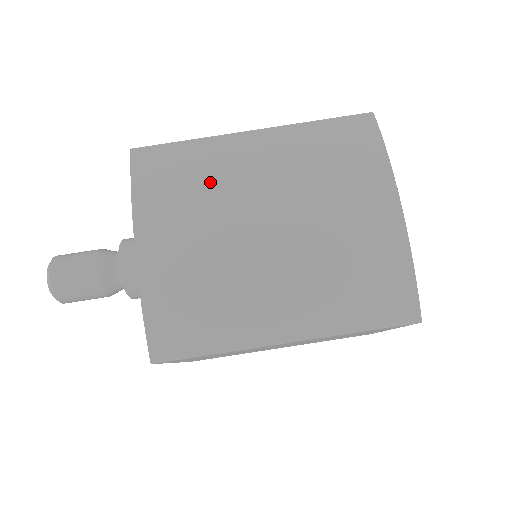
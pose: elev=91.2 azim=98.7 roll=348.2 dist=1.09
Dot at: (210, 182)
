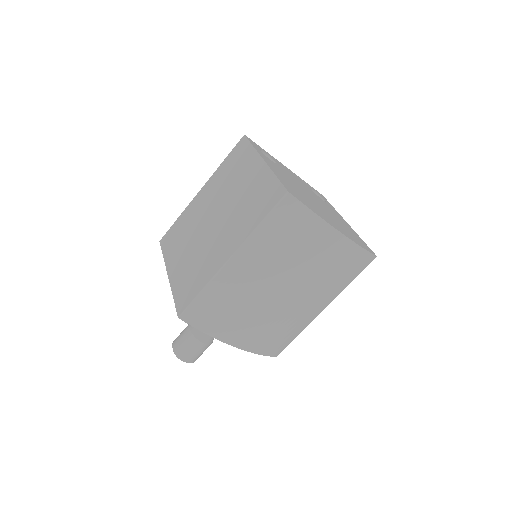
Dot at: (240, 301)
